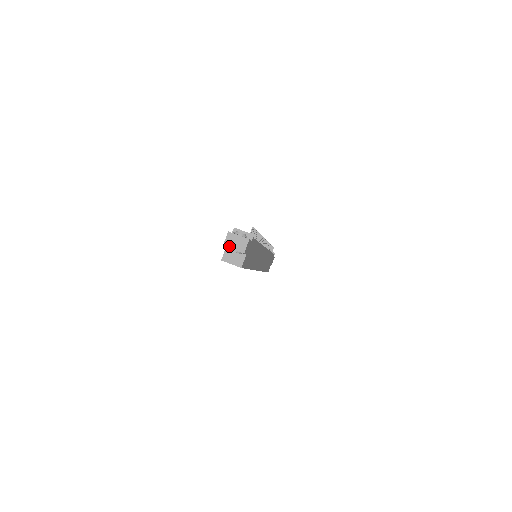
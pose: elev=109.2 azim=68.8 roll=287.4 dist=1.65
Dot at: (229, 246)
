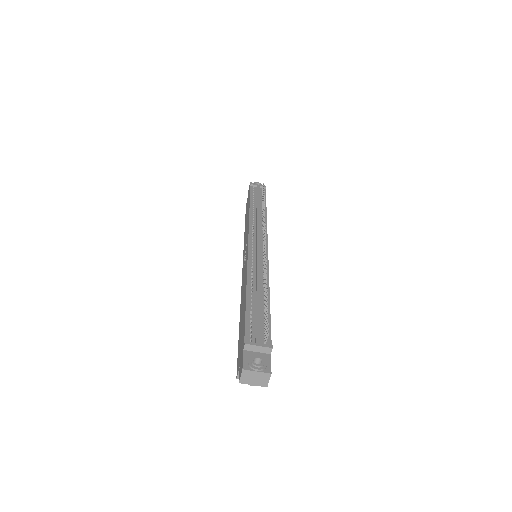
Dot at: (247, 383)
